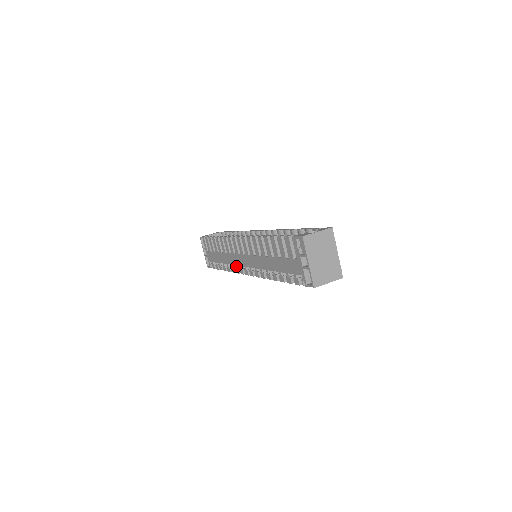
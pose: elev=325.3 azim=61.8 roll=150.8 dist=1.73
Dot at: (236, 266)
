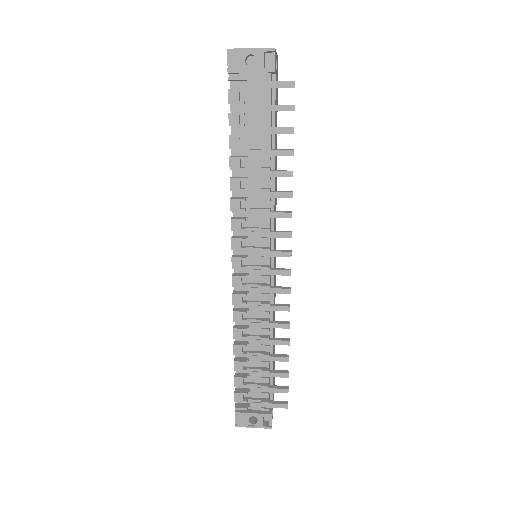
Dot at: occluded
